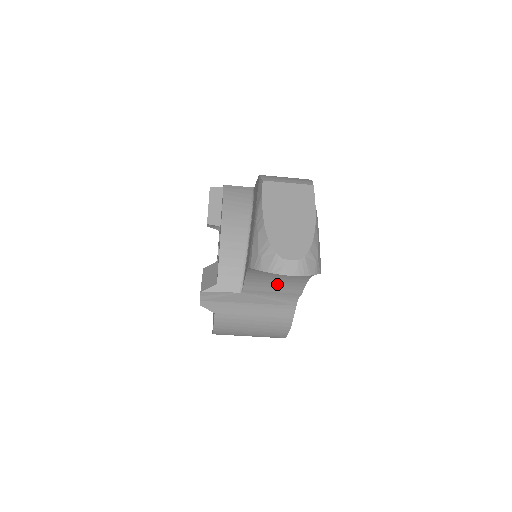
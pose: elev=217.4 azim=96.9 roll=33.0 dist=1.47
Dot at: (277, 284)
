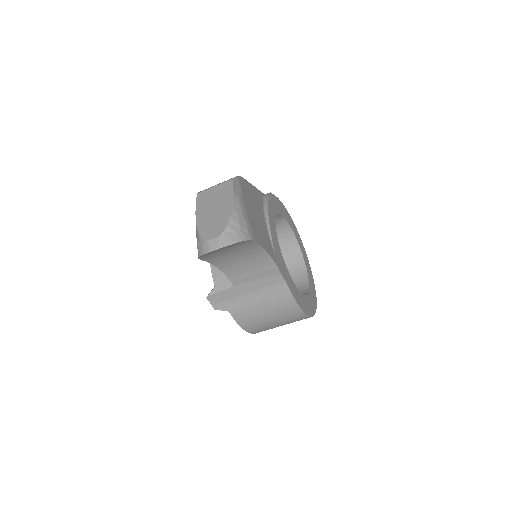
Dot at: (251, 267)
